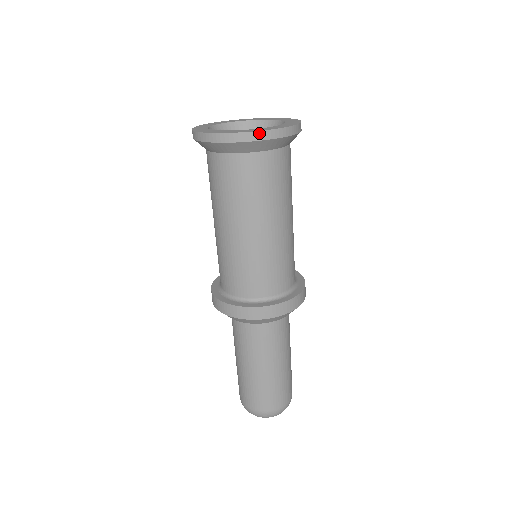
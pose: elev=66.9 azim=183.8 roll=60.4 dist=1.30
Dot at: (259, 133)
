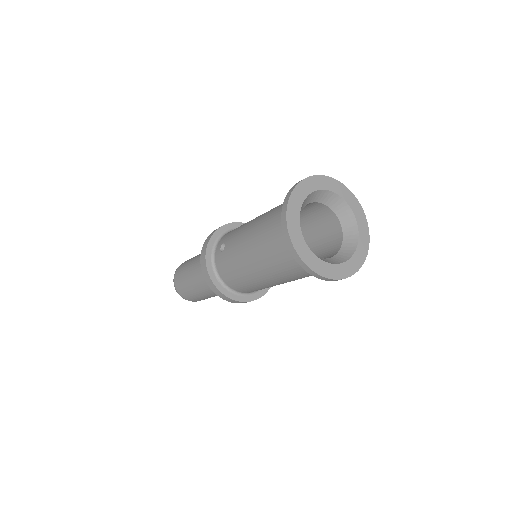
Dot at: occluded
